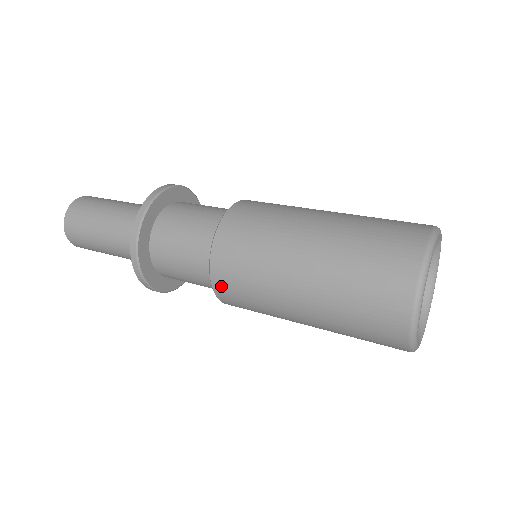
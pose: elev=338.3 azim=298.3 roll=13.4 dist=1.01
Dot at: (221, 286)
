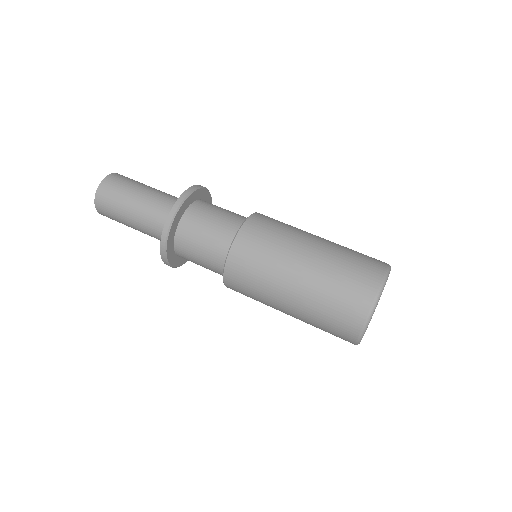
Dot at: occluded
